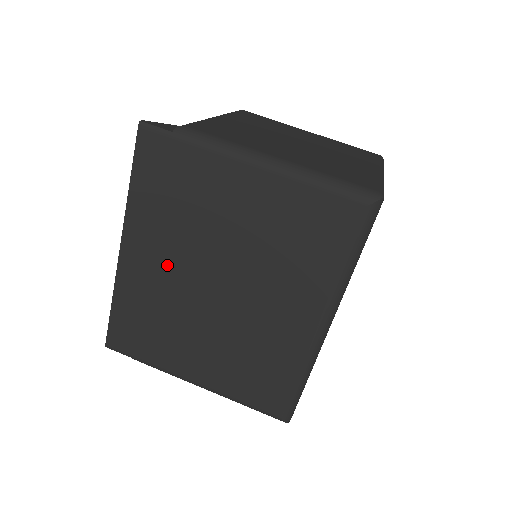
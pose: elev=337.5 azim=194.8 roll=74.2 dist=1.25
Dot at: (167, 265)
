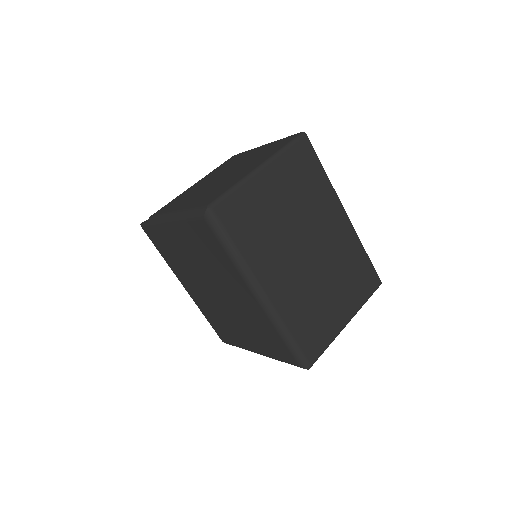
Dot at: (198, 289)
